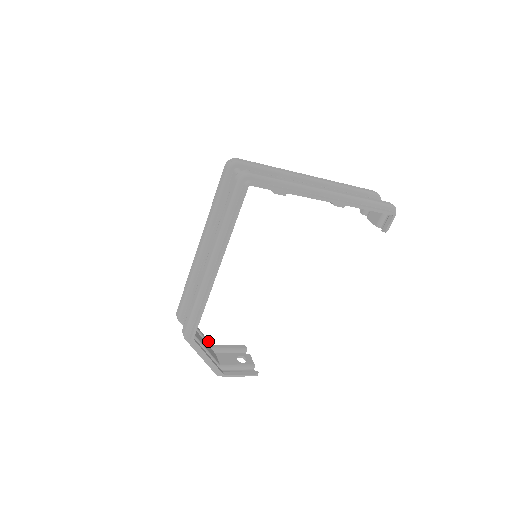
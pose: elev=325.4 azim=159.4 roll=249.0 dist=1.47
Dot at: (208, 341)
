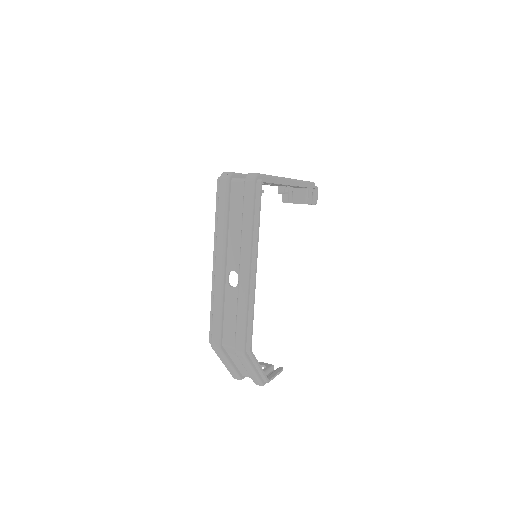
Dot at: occluded
